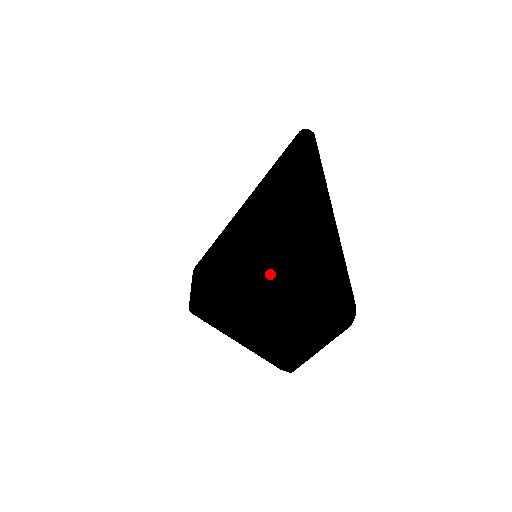
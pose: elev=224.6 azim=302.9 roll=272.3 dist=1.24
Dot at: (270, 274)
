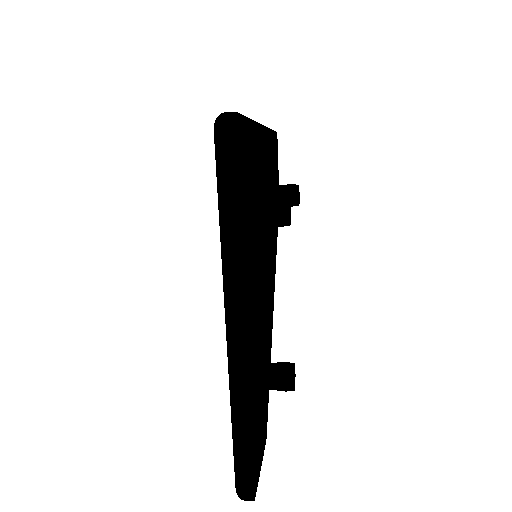
Dot at: occluded
